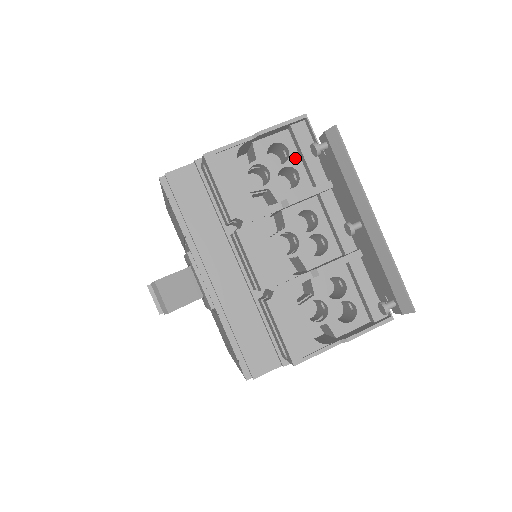
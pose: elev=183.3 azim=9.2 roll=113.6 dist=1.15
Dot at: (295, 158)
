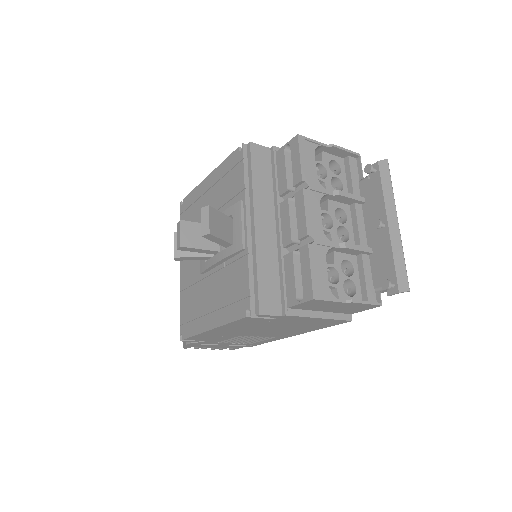
Dot at: (343, 176)
